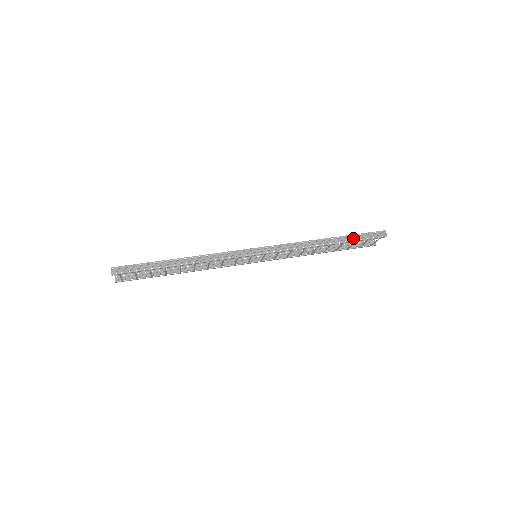
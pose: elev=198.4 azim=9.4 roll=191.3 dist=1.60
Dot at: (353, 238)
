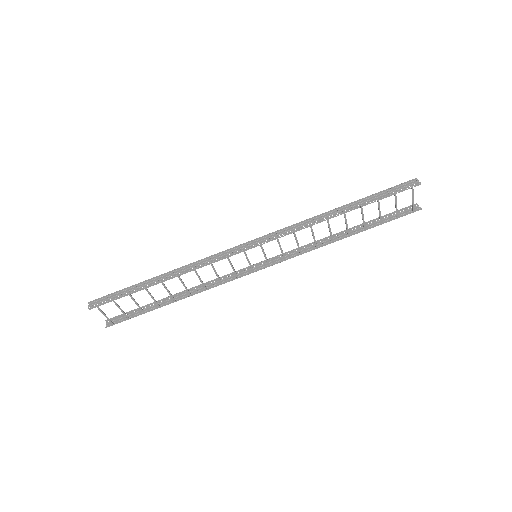
Dot at: (372, 198)
